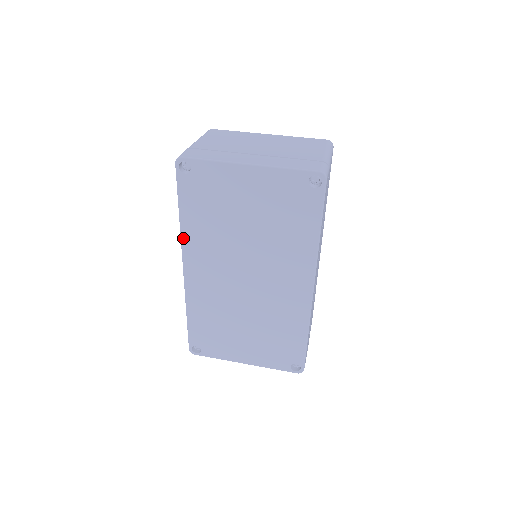
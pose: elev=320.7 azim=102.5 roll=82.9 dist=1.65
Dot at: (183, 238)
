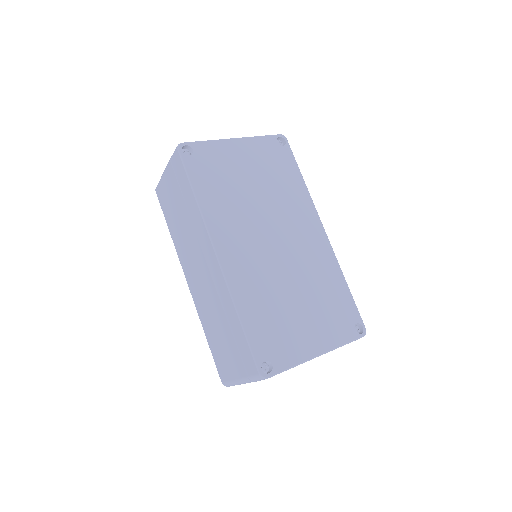
Dot at: (206, 219)
